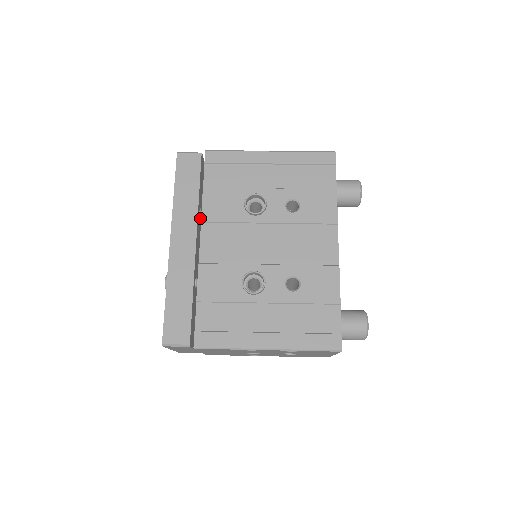
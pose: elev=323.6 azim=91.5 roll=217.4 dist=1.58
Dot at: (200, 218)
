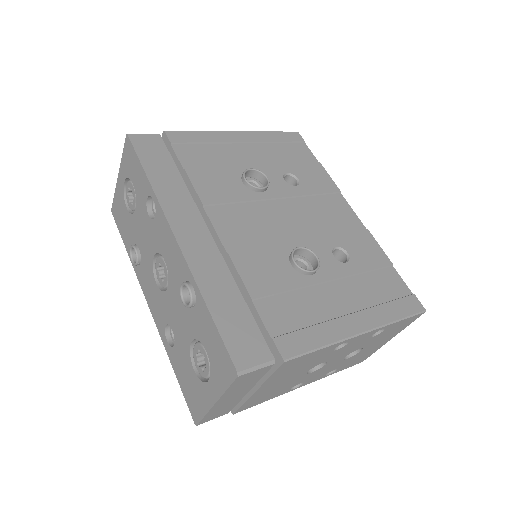
Dot at: occluded
